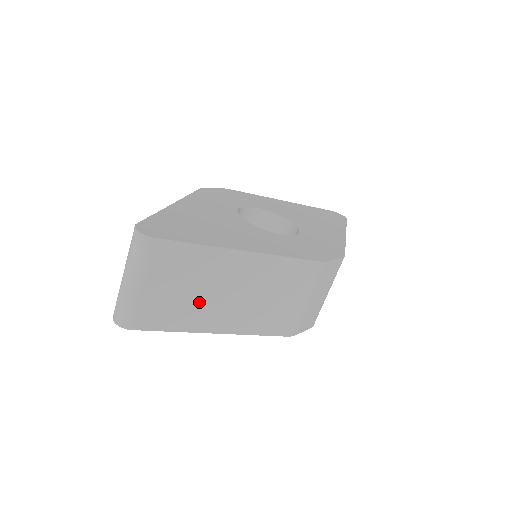
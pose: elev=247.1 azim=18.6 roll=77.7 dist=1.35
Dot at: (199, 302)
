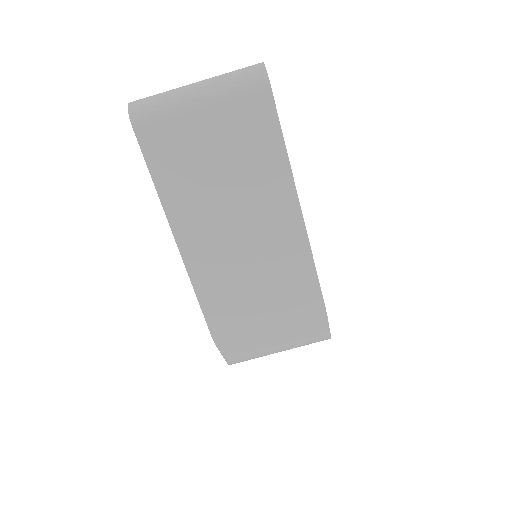
Dot at: (210, 192)
